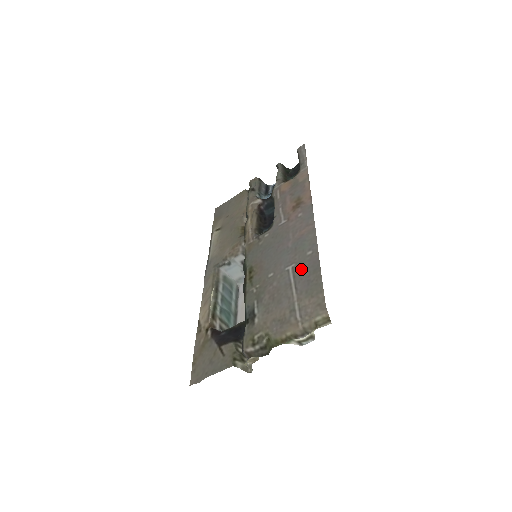
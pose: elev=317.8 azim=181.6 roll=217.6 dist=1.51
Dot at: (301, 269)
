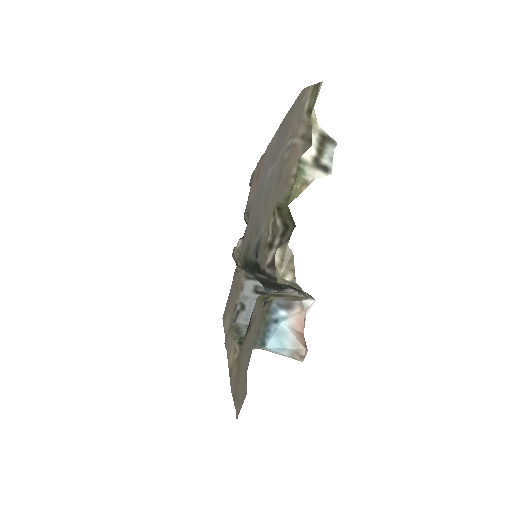
Dot at: (275, 151)
